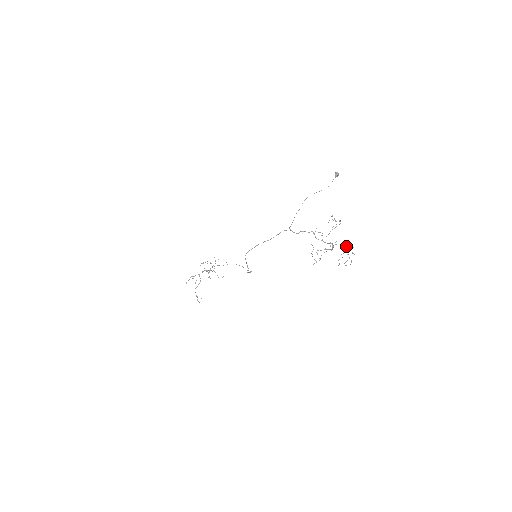
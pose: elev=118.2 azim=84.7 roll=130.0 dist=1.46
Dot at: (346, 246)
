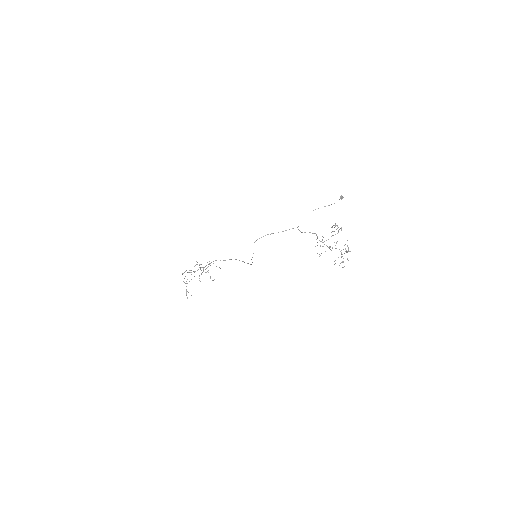
Dot at: occluded
